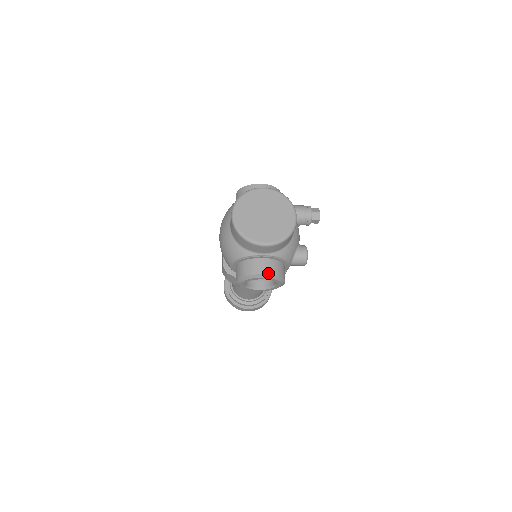
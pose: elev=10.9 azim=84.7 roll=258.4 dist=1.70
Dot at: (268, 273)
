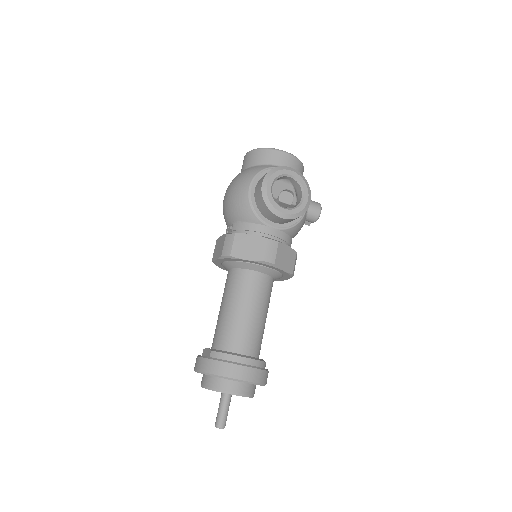
Dot at: (295, 170)
